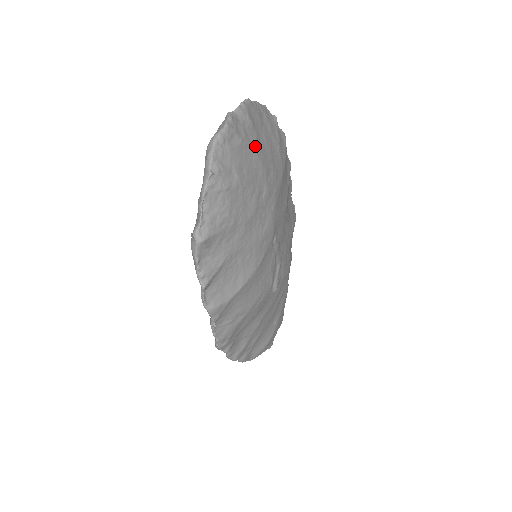
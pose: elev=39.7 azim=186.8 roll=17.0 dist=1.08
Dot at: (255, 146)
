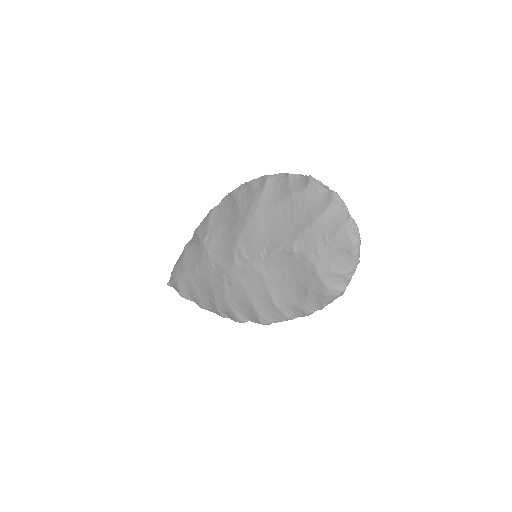
Dot at: occluded
